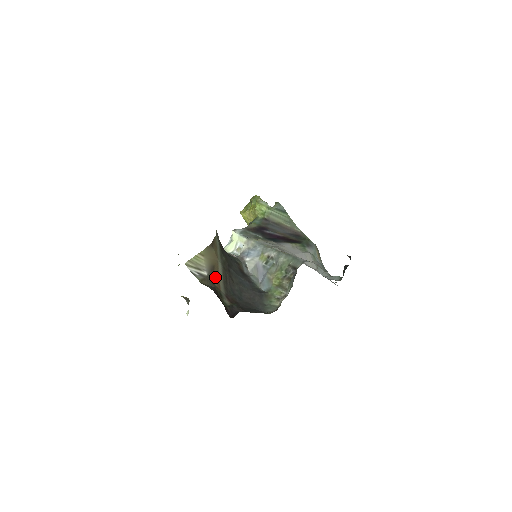
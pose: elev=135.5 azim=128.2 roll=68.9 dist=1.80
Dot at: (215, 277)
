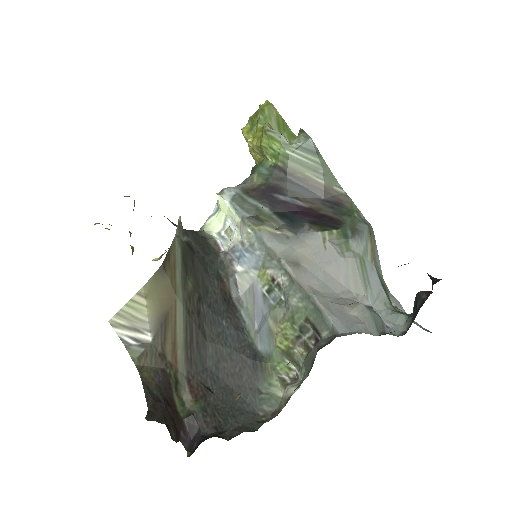
Dot at: (168, 340)
